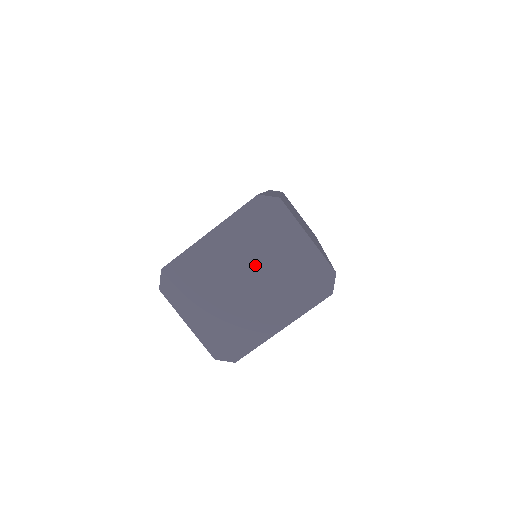
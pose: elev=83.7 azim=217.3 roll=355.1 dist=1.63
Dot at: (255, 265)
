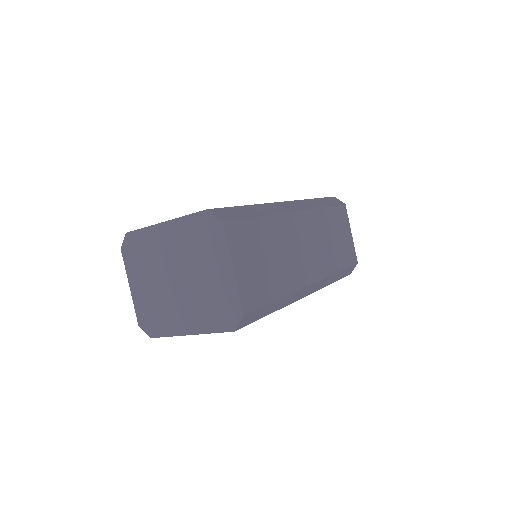
Dot at: (187, 269)
